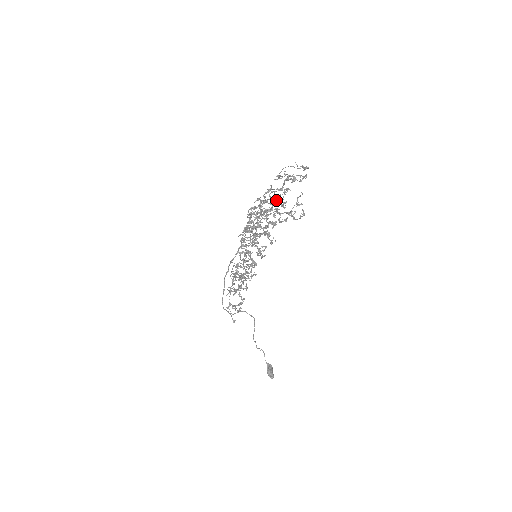
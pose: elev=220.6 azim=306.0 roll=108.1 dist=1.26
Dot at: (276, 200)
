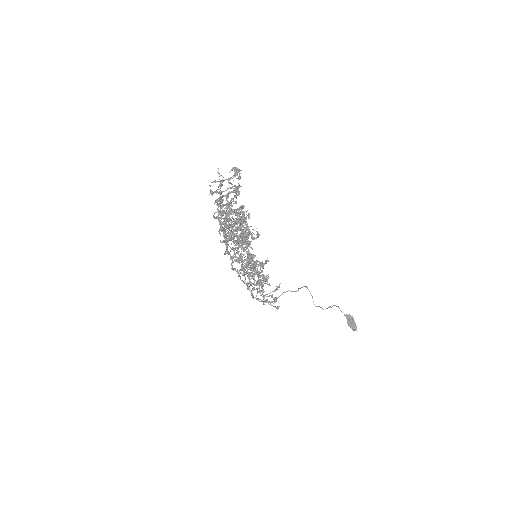
Dot at: (224, 219)
